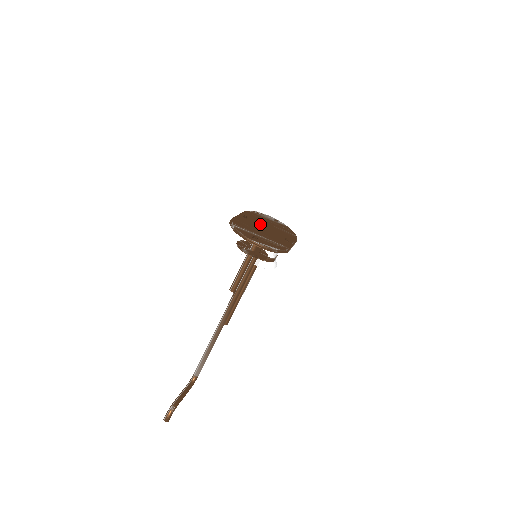
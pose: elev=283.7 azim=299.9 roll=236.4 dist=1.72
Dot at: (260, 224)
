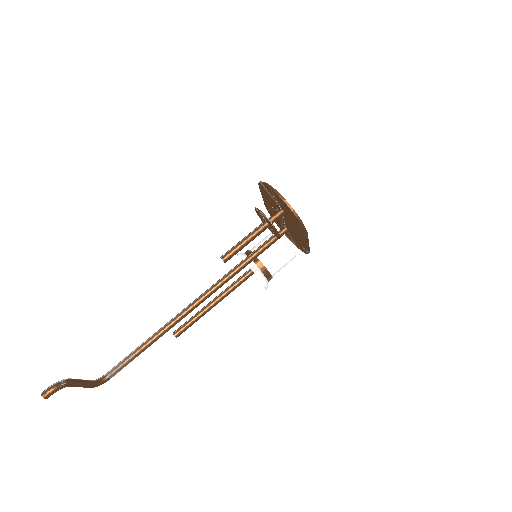
Dot at: occluded
